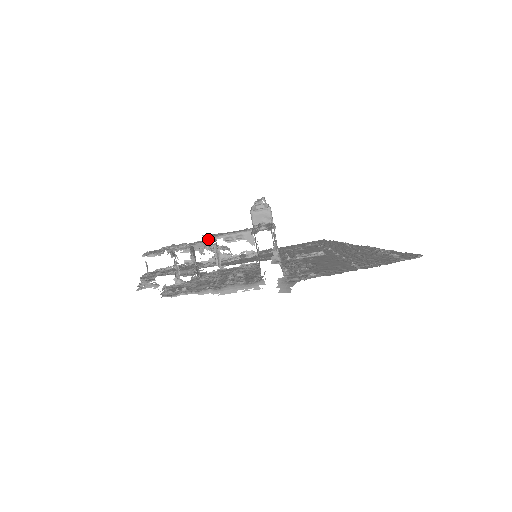
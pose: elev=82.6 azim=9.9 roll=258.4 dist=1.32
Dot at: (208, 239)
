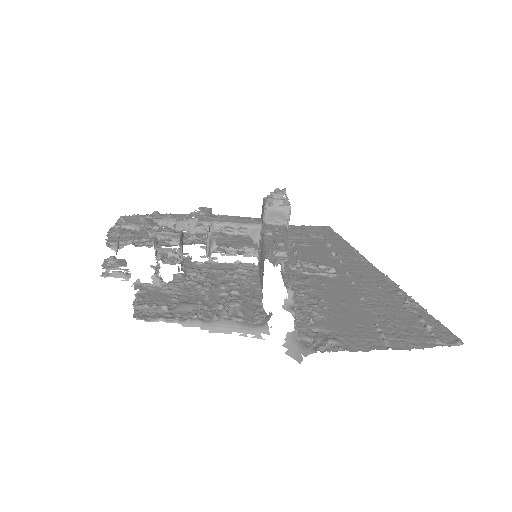
Dot at: (203, 224)
